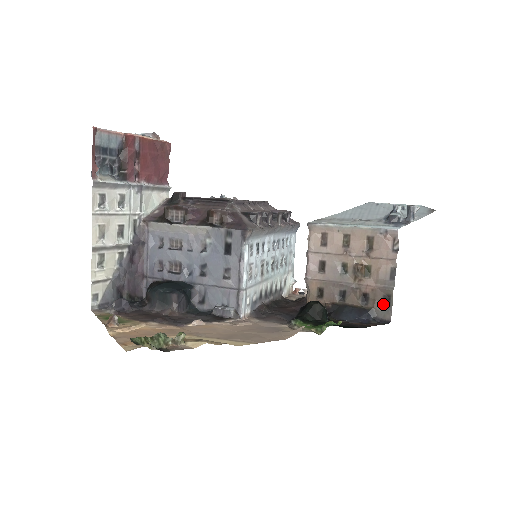
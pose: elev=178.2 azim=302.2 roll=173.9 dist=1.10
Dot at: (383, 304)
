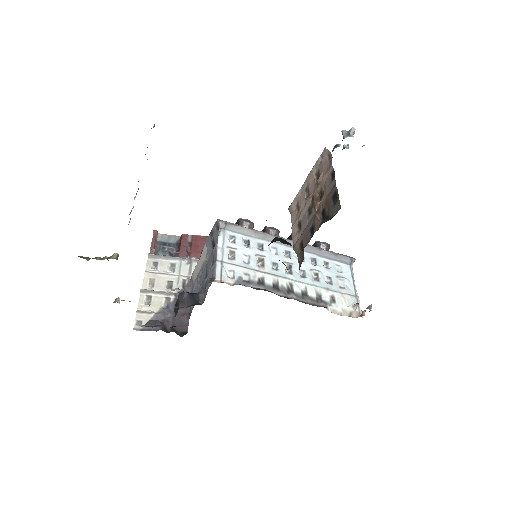
Dot at: (334, 203)
